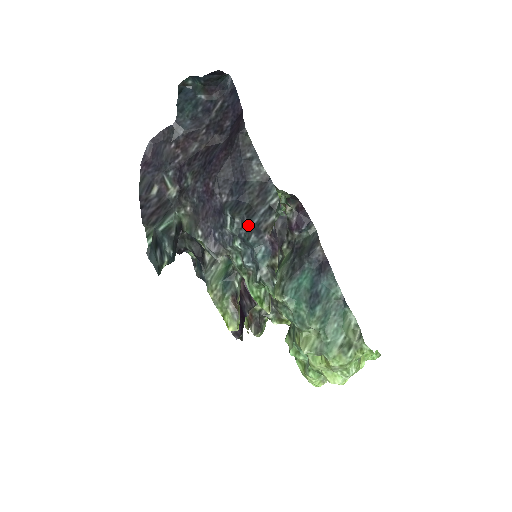
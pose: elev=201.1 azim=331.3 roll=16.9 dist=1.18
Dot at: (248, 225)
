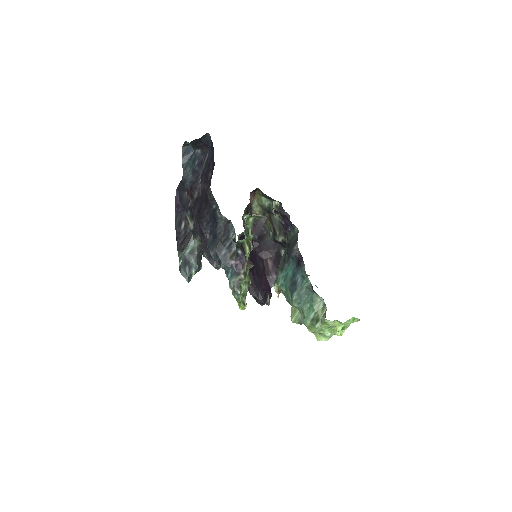
Dot at: (218, 257)
